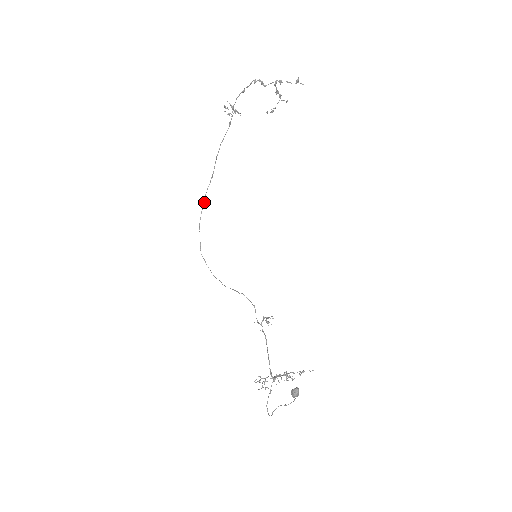
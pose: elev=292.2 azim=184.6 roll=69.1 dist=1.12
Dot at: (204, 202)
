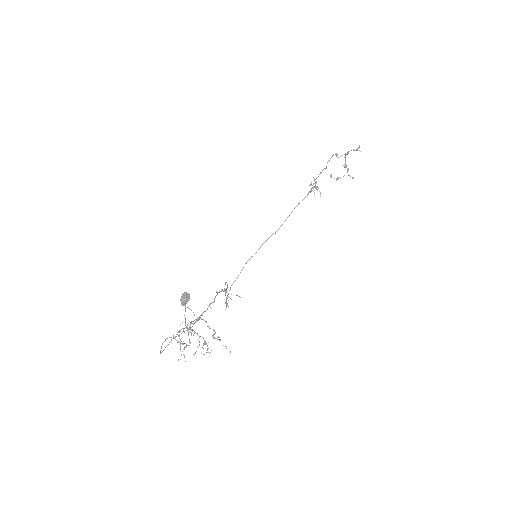
Dot at: occluded
